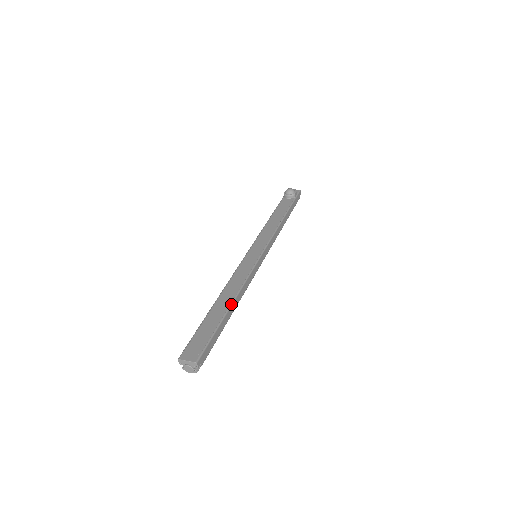
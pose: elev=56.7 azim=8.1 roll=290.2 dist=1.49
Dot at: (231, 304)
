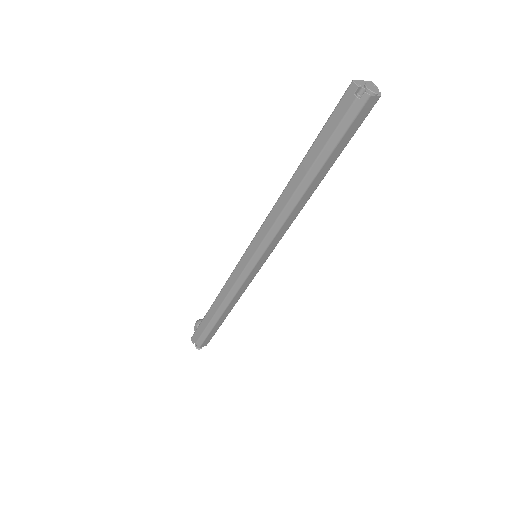
Dot at: occluded
